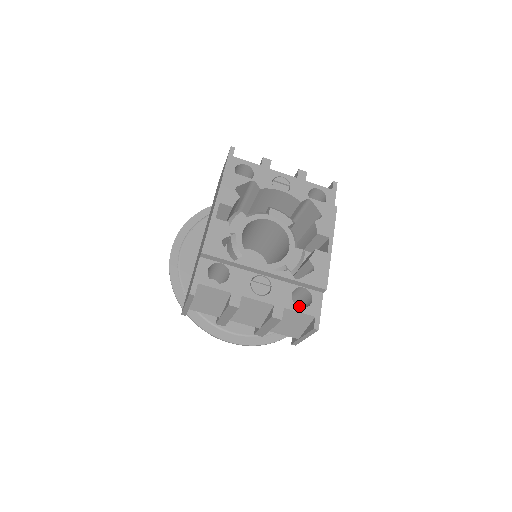
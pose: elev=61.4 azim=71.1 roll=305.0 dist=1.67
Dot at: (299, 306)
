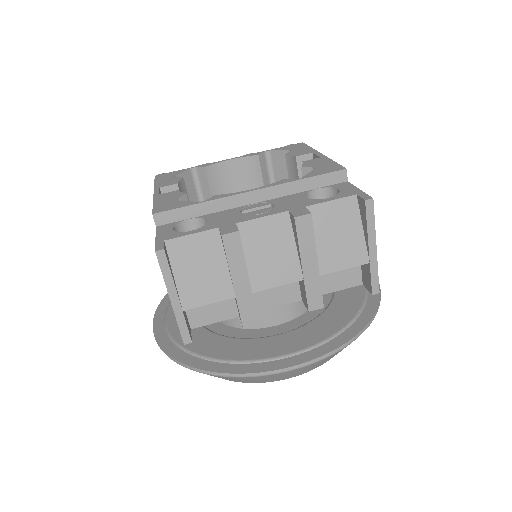
Dot at: occluded
